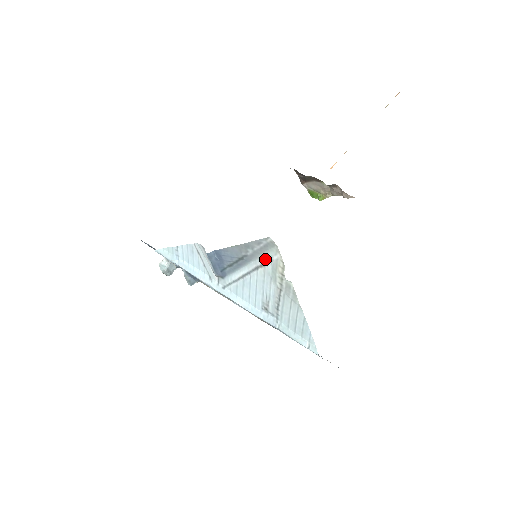
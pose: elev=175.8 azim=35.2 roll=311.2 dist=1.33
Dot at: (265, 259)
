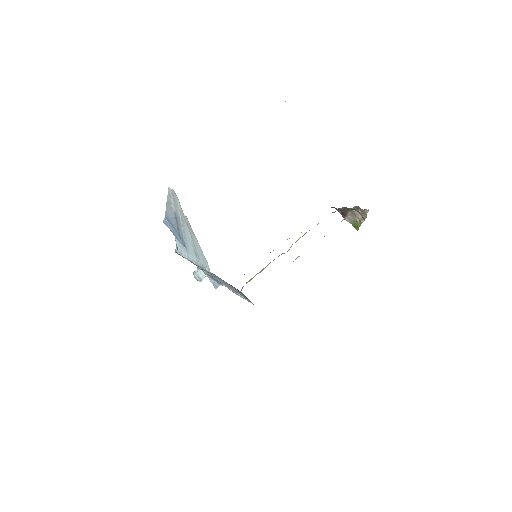
Dot at: (180, 209)
